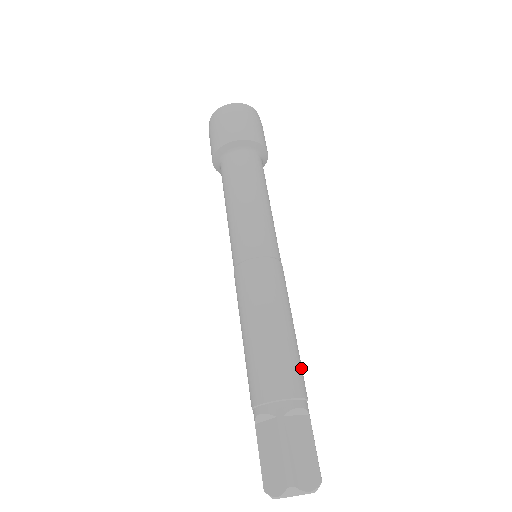
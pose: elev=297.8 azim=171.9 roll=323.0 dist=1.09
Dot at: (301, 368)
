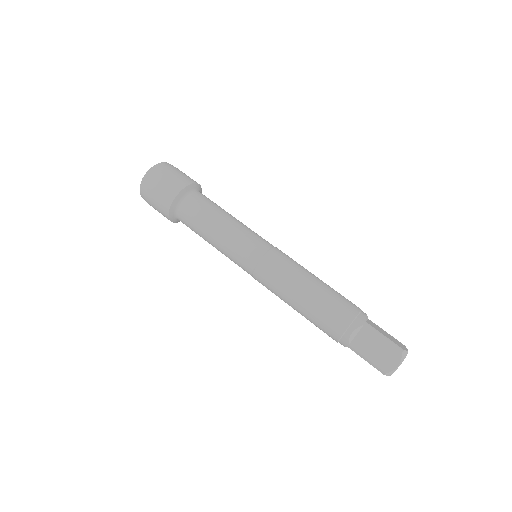
Dot at: occluded
